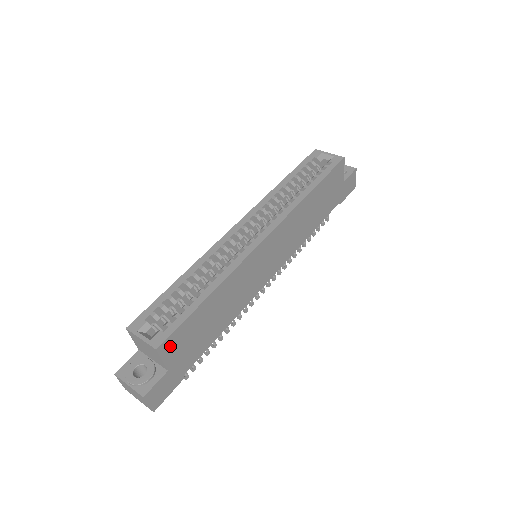
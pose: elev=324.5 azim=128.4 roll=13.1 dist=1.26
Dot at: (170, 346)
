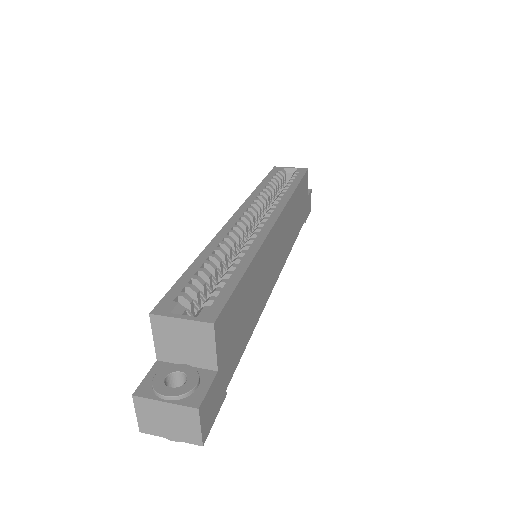
Dot at: (222, 327)
